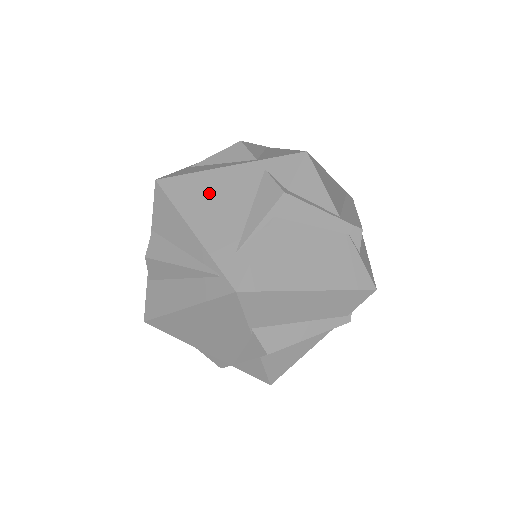
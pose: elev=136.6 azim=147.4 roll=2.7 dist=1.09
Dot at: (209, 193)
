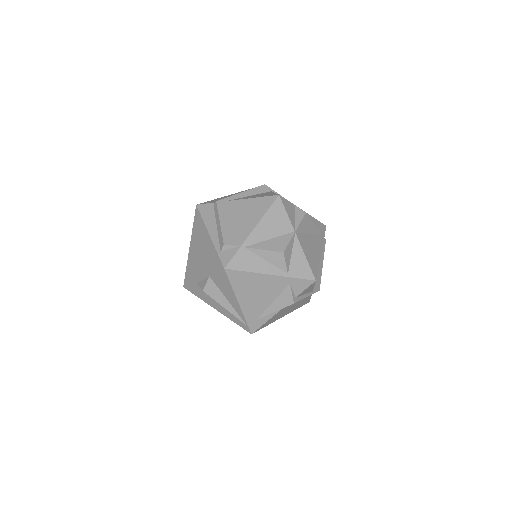
Dot at: (254, 287)
